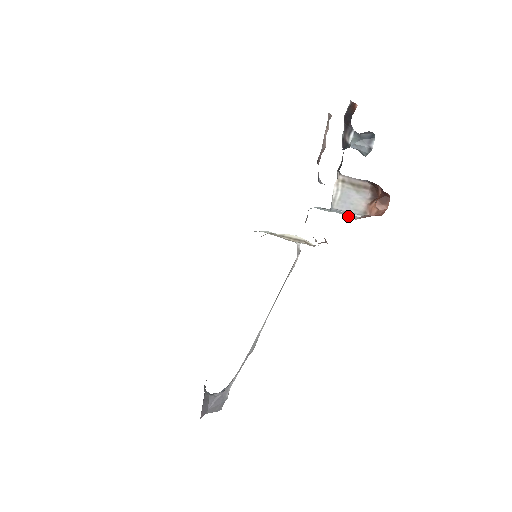
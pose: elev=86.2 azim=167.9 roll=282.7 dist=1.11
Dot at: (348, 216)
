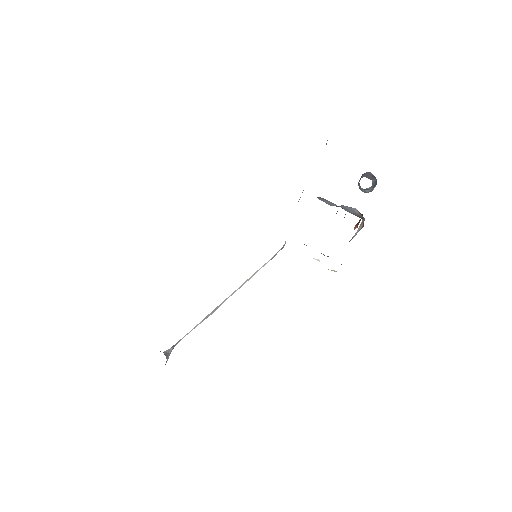
Dot at: occluded
